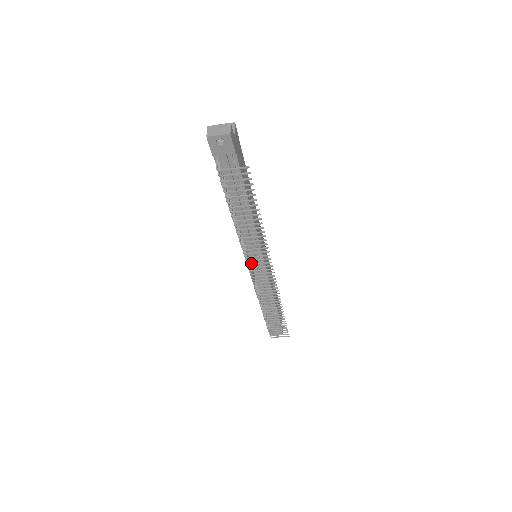
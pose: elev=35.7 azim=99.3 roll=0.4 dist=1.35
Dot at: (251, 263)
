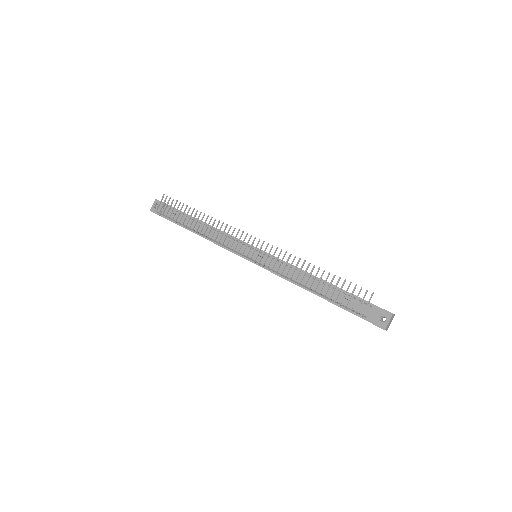
Dot at: (231, 245)
